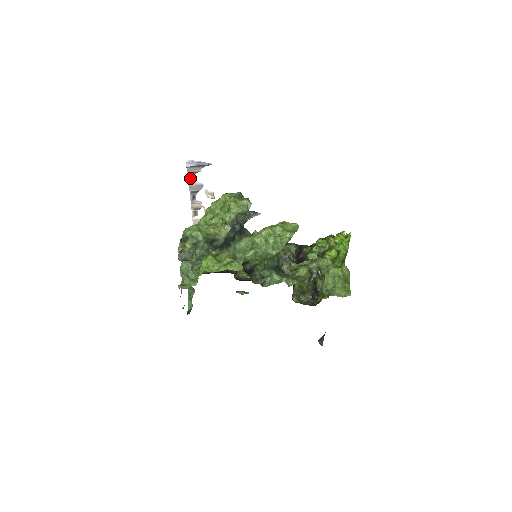
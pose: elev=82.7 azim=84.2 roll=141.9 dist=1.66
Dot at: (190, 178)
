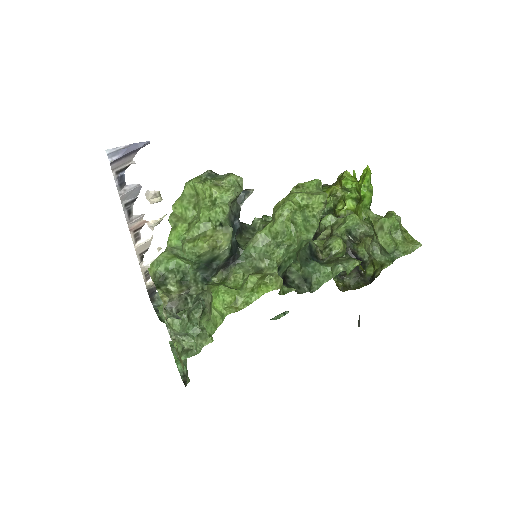
Dot at: (118, 182)
